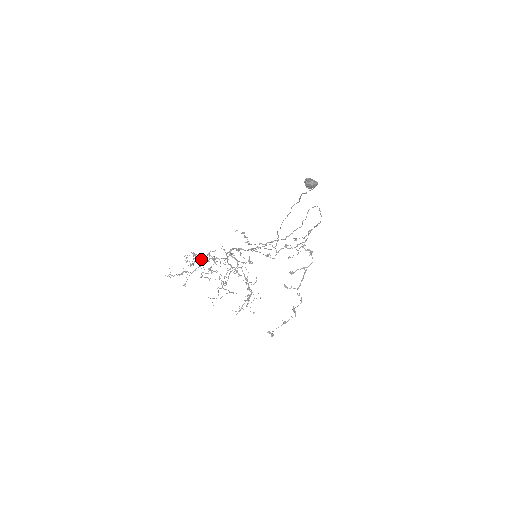
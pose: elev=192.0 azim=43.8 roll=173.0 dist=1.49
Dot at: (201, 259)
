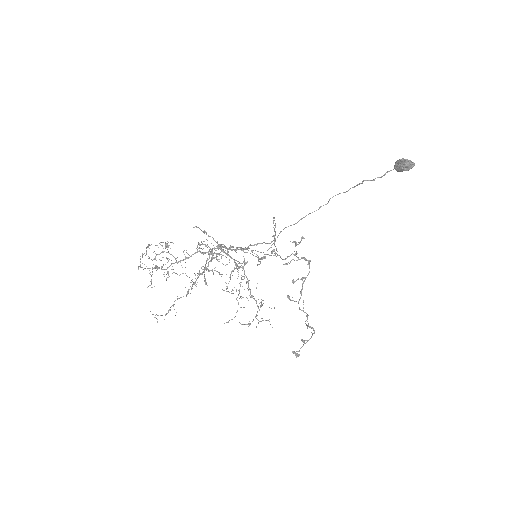
Dot at: occluded
